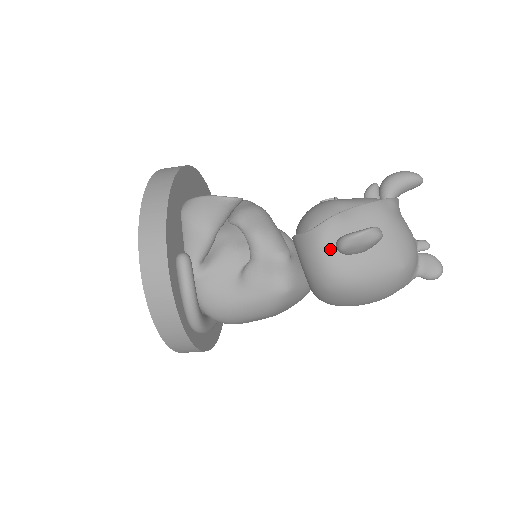
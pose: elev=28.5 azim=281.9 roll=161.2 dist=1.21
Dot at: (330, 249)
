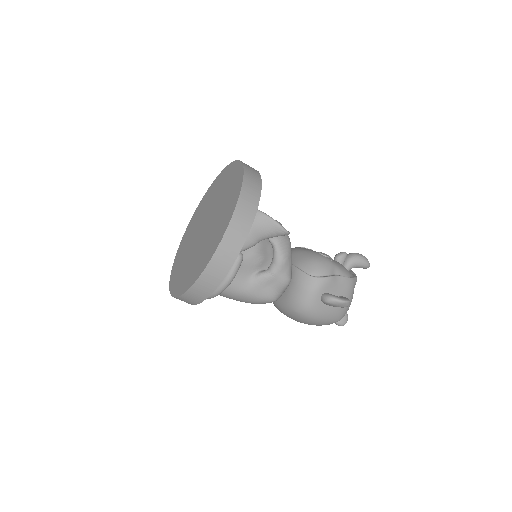
Dot at: (318, 295)
